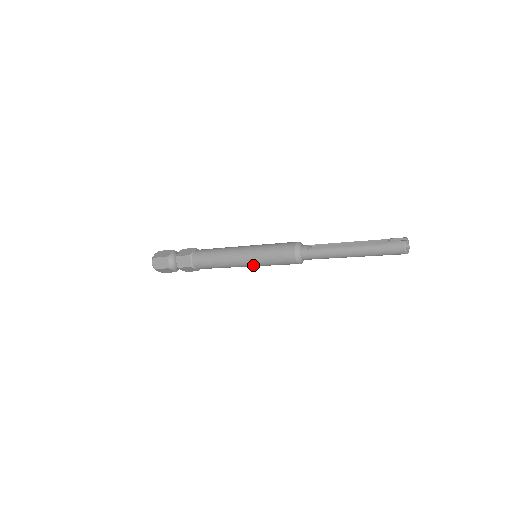
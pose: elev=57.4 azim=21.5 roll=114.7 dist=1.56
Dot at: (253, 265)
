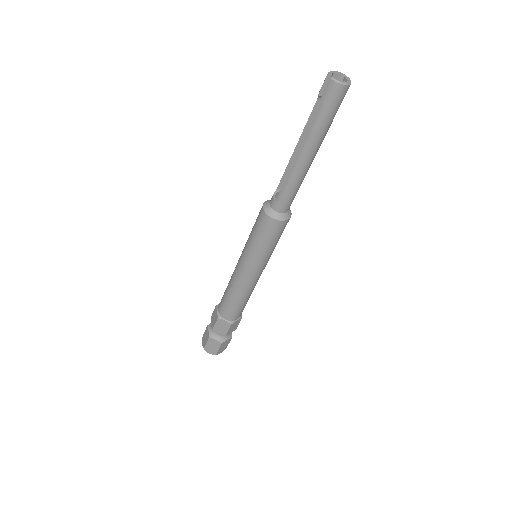
Dot at: (263, 266)
